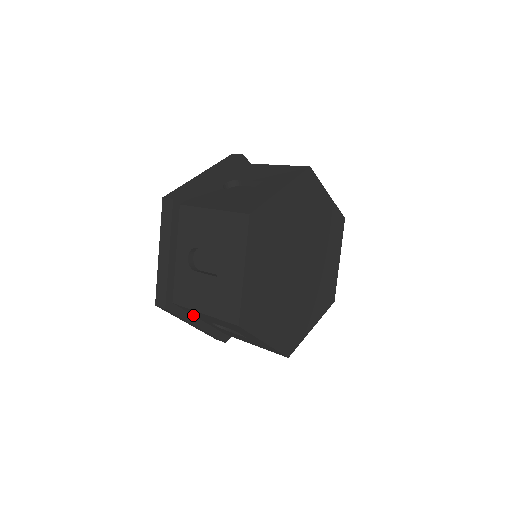
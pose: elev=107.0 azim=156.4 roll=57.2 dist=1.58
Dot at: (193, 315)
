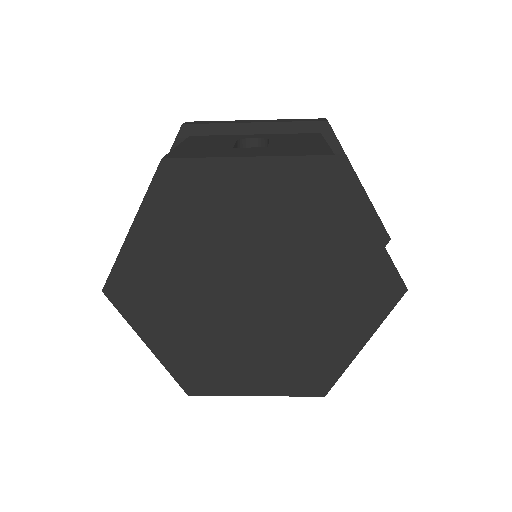
Dot at: occluded
